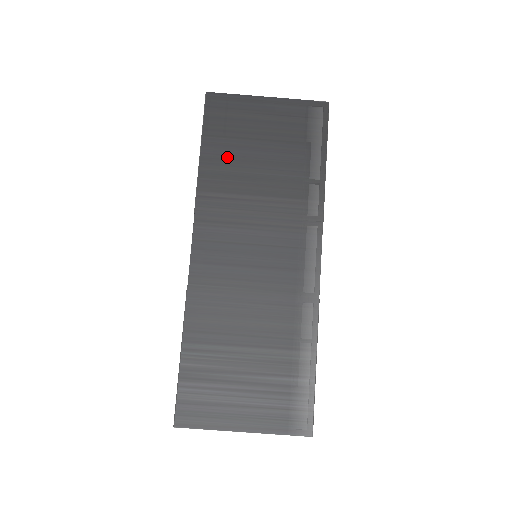
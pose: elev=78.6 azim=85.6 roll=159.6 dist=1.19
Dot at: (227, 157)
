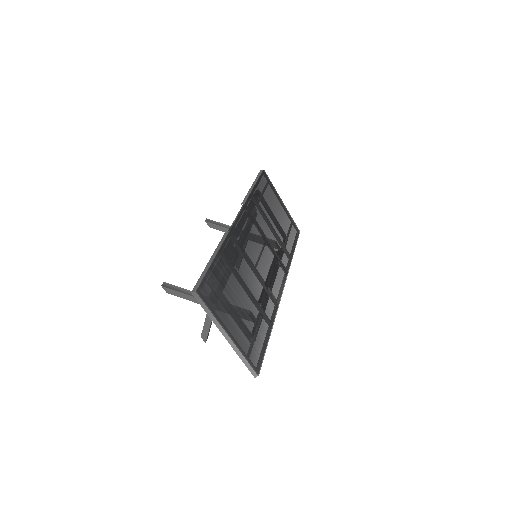
Dot at: (263, 201)
